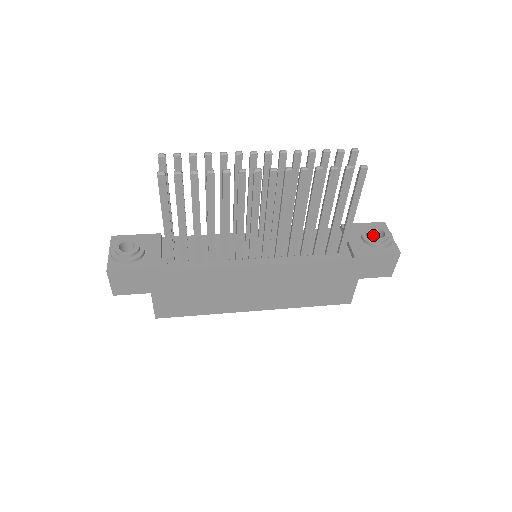
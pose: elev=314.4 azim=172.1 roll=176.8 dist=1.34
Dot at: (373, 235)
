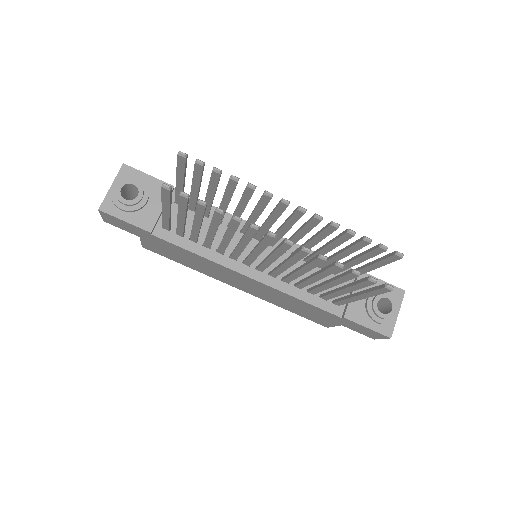
Dot at: (382, 299)
